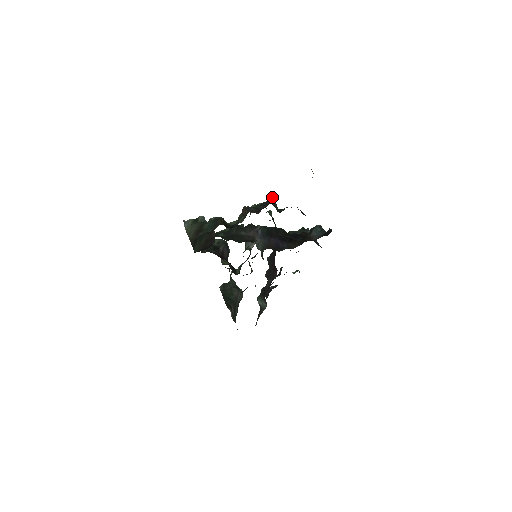
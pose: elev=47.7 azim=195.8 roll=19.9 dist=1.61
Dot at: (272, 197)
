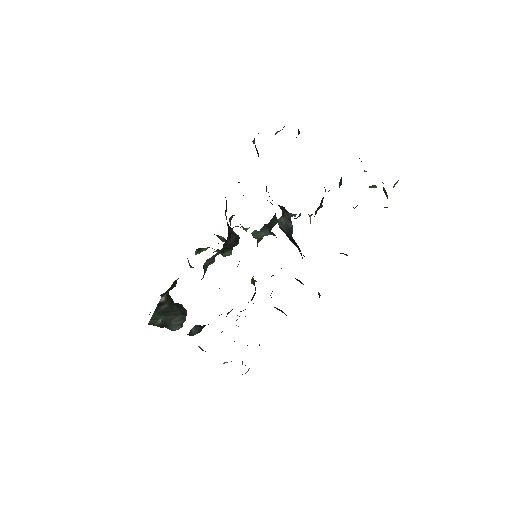
Dot at: occluded
